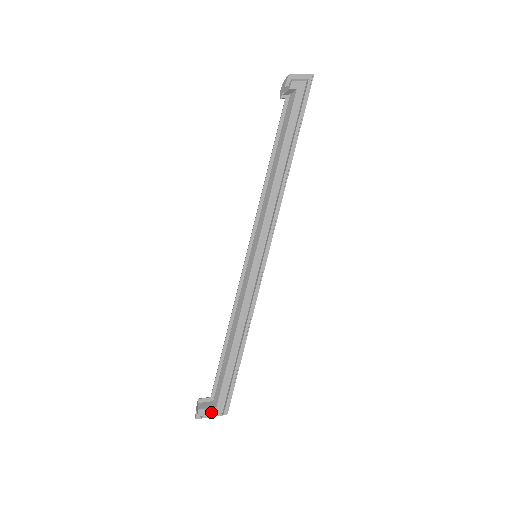
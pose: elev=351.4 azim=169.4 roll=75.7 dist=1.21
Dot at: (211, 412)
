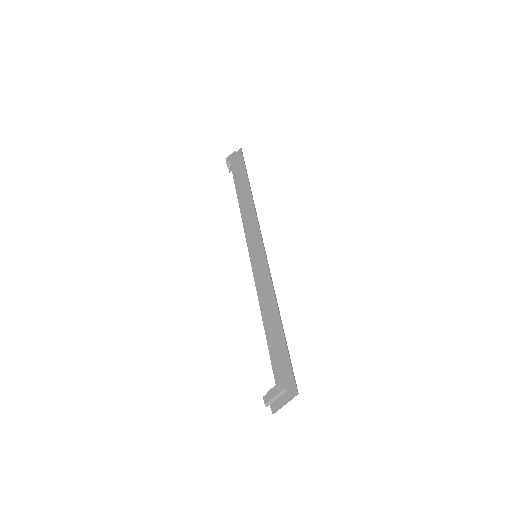
Dot at: (274, 393)
